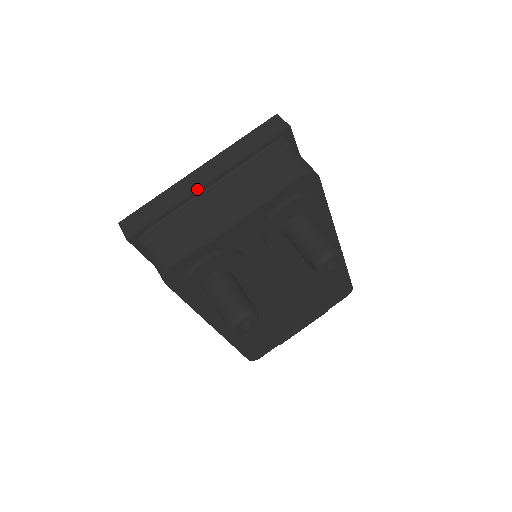
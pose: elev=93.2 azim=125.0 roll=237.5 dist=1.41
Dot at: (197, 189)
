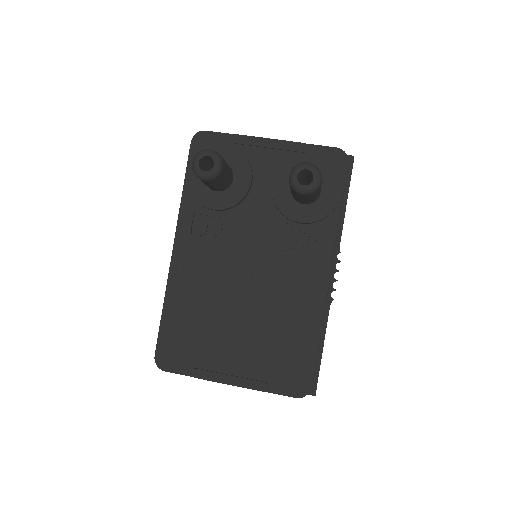
Dot at: occluded
